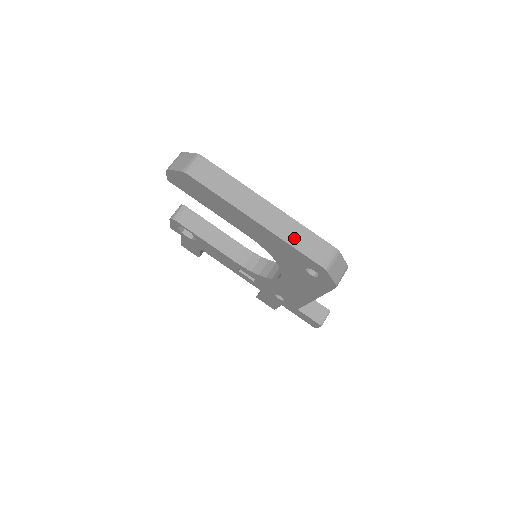
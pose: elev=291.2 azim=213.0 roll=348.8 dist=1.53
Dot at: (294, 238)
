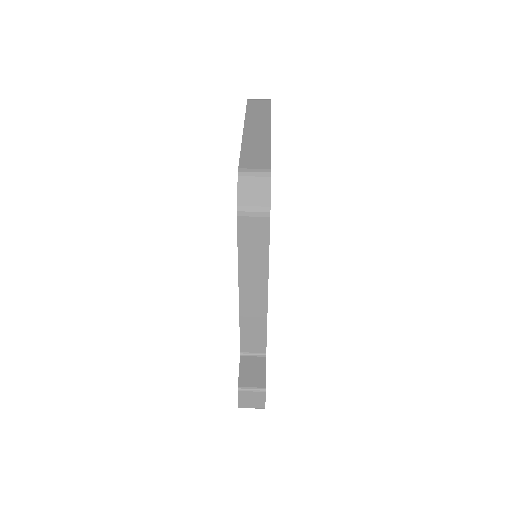
Dot at: (251, 147)
